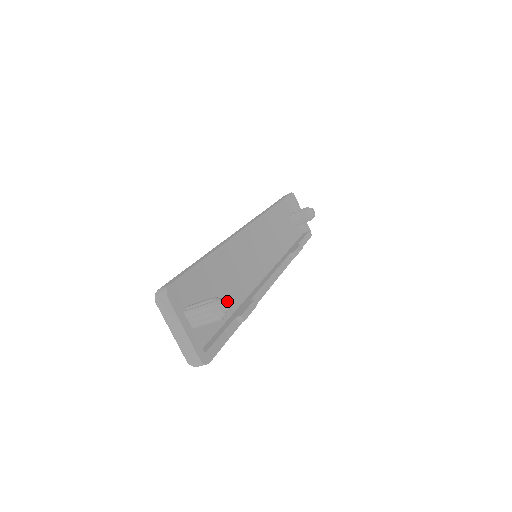
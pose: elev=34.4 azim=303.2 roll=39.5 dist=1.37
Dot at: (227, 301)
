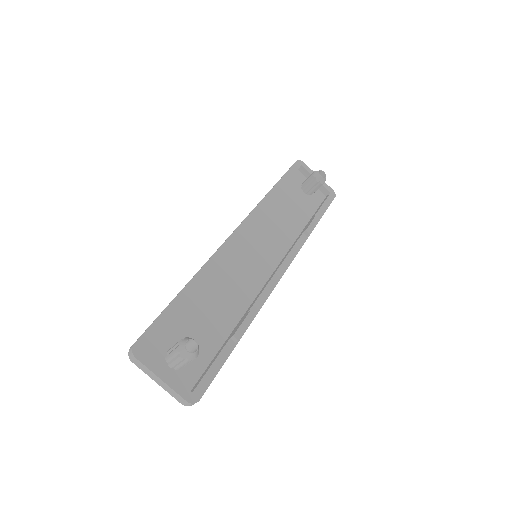
Dot at: (221, 322)
